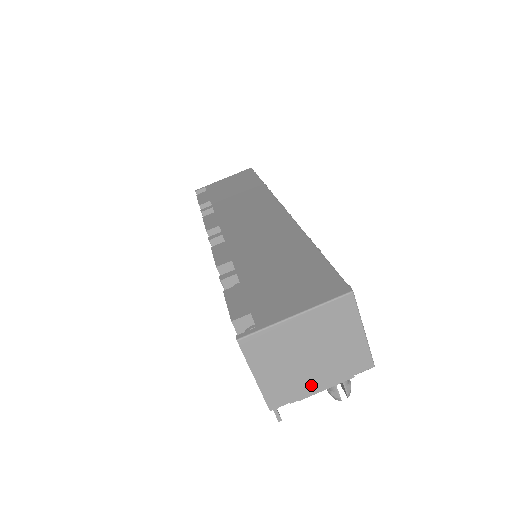
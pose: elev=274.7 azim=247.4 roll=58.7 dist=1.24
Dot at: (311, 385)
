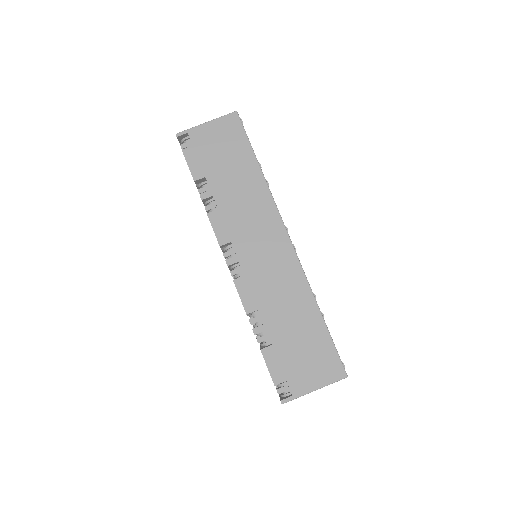
Dot at: occluded
